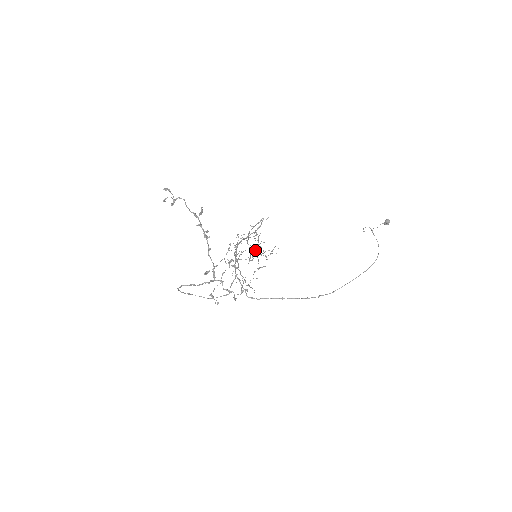
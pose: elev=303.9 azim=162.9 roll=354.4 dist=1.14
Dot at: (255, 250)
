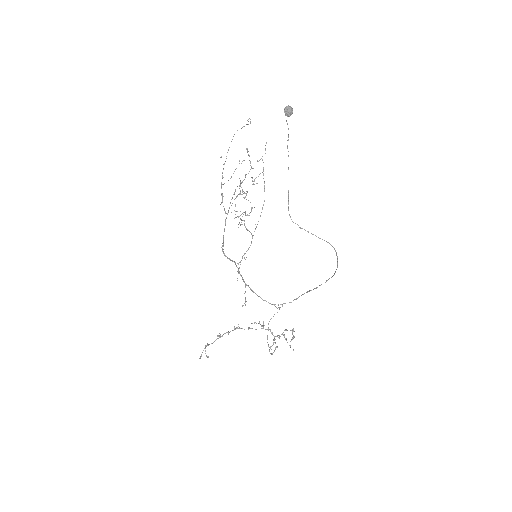
Dot at: occluded
